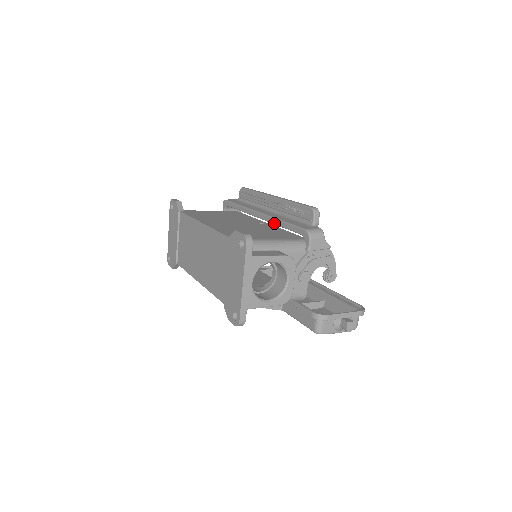
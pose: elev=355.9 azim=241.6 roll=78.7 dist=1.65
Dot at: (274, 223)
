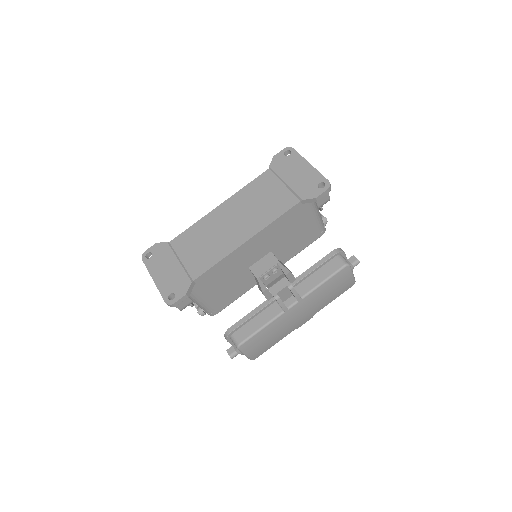
Dot at: occluded
